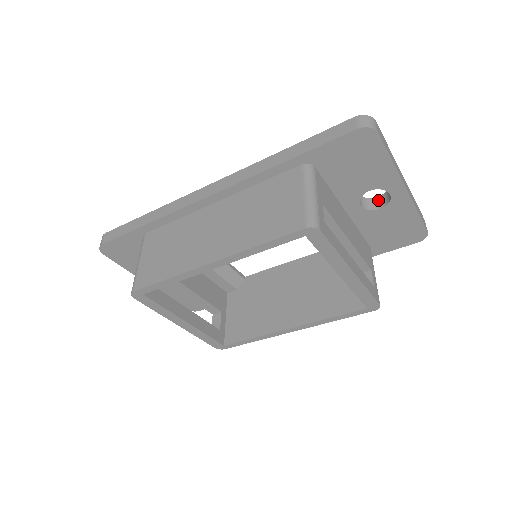
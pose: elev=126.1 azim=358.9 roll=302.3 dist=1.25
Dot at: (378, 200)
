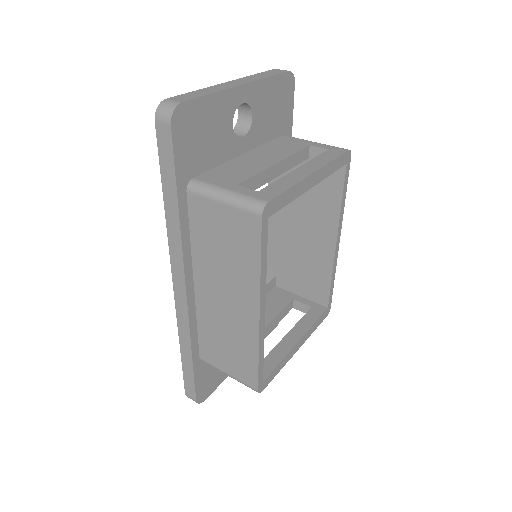
Dot at: (242, 115)
